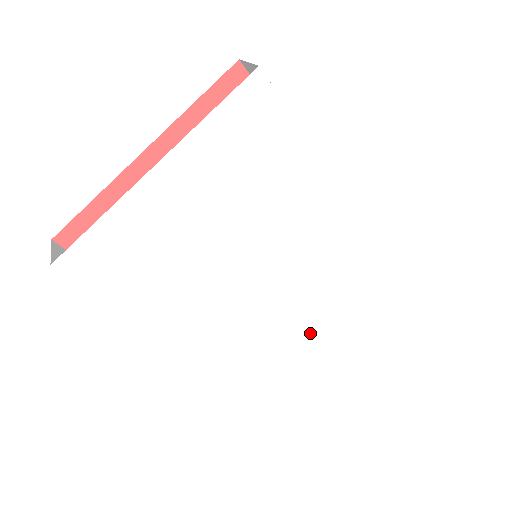
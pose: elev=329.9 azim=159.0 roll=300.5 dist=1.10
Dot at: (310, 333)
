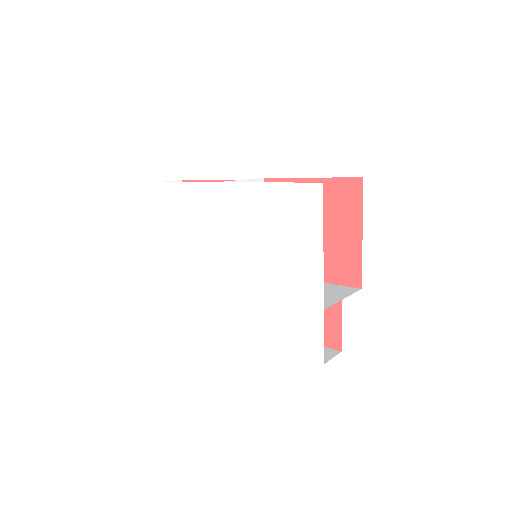
Dot at: (302, 283)
